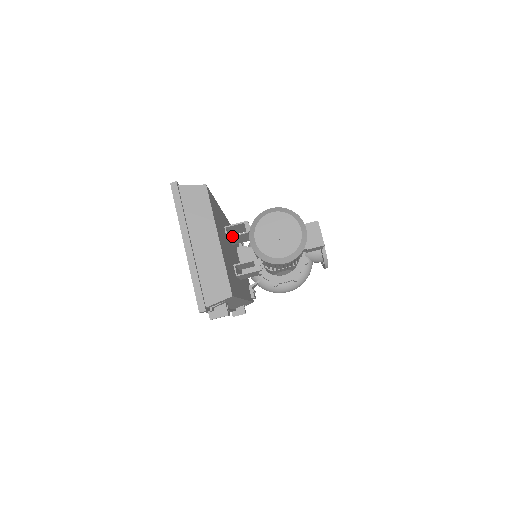
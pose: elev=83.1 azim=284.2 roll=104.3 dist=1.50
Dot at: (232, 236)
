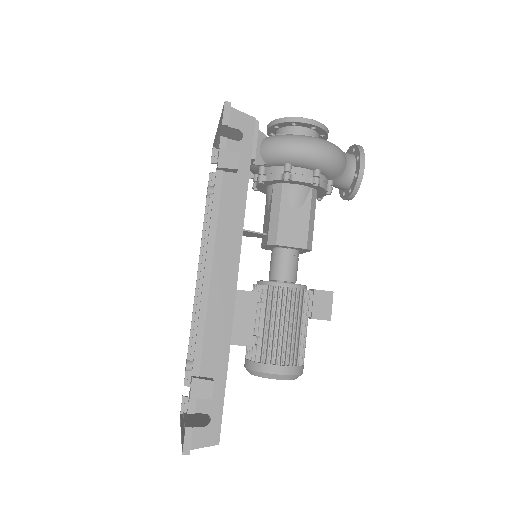
Dot at: occluded
